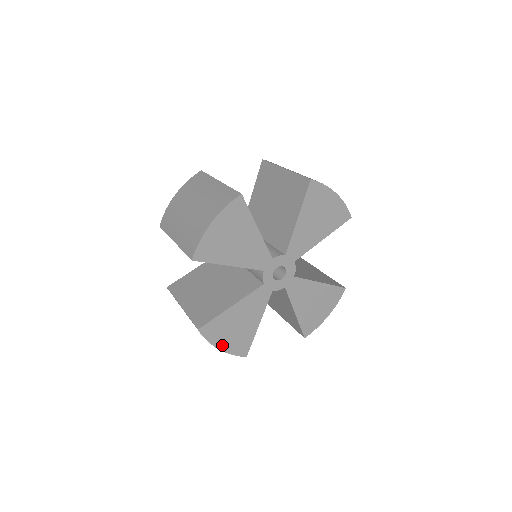
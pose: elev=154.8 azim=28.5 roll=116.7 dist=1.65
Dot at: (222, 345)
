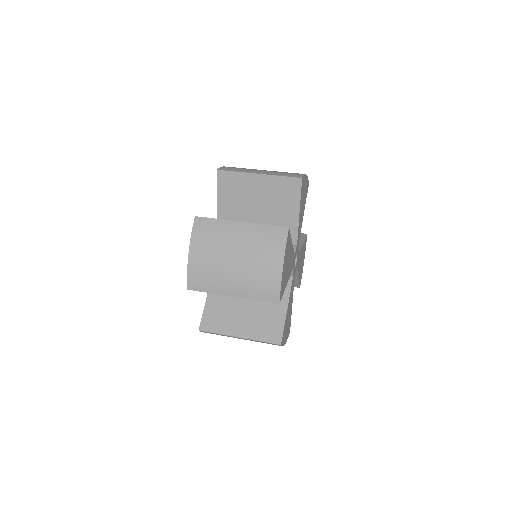
Dot at: (285, 340)
